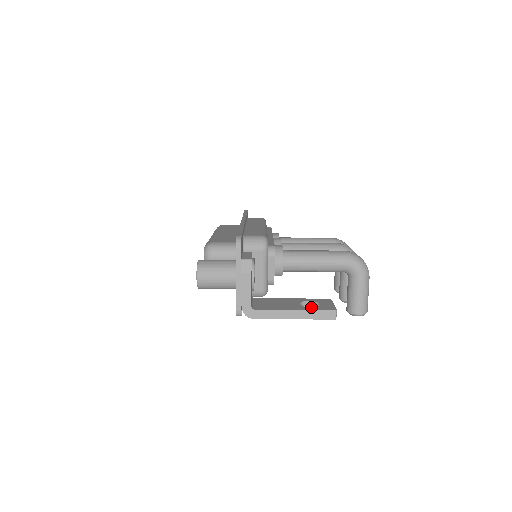
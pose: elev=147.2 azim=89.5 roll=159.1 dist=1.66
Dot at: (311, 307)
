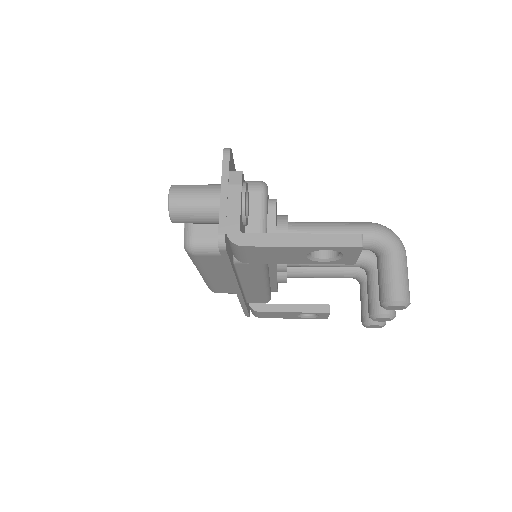
Dot at: occluded
